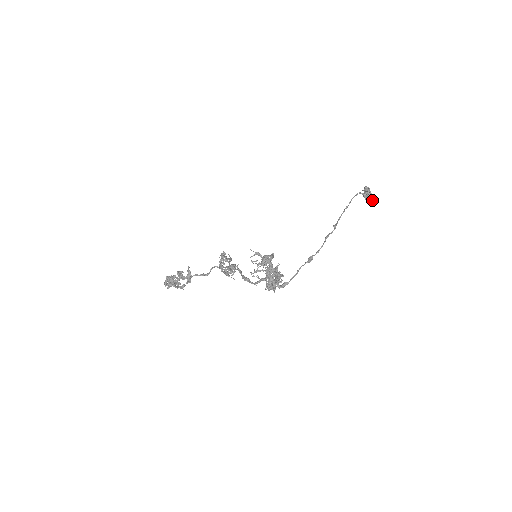
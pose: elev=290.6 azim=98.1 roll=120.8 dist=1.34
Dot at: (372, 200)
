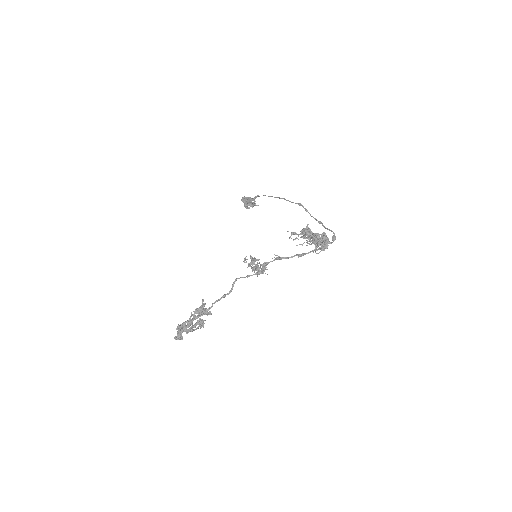
Dot at: occluded
